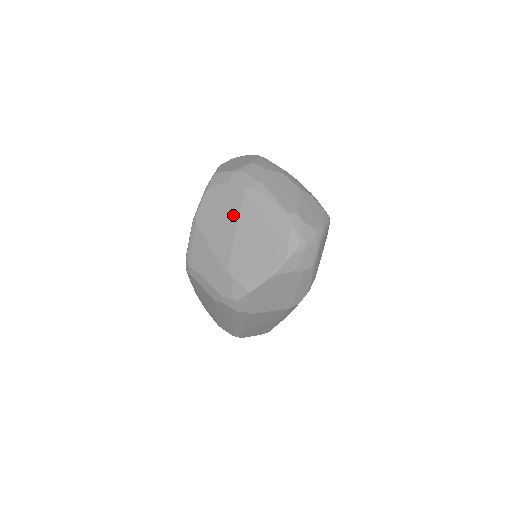
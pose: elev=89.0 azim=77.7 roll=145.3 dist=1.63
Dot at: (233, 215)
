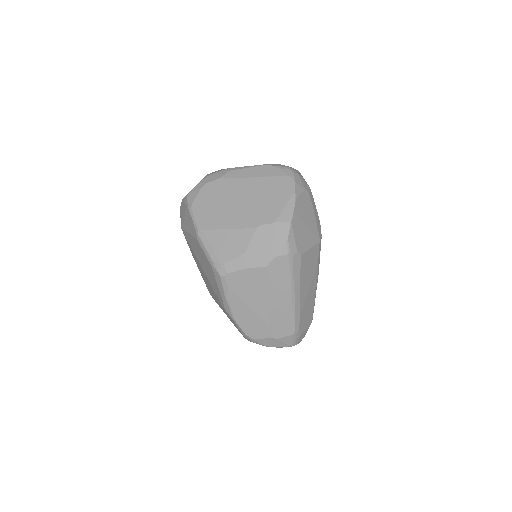
Dot at: (229, 195)
